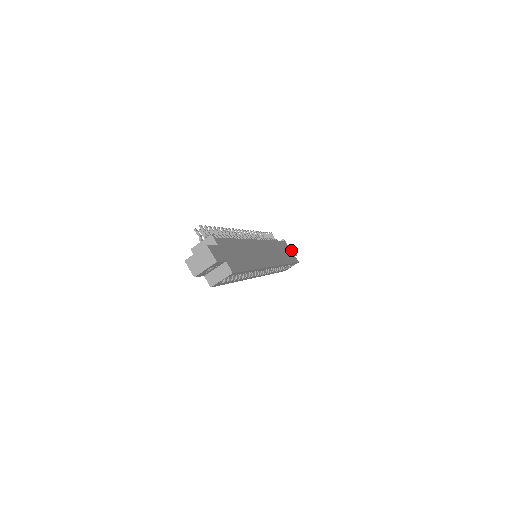
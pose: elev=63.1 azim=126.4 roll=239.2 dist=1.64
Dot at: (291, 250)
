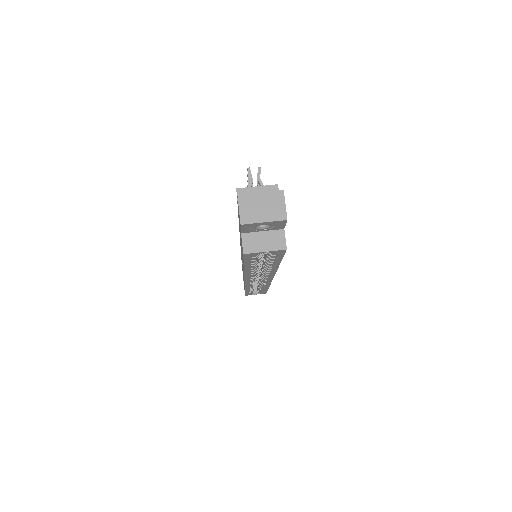
Dot at: occluded
